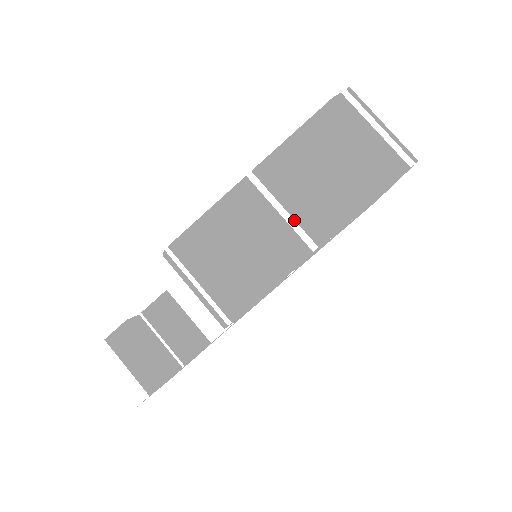
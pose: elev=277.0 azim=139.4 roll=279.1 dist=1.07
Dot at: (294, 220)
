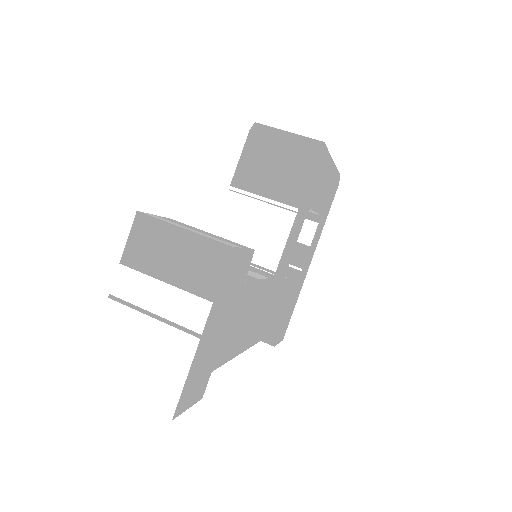
Dot at: occluded
